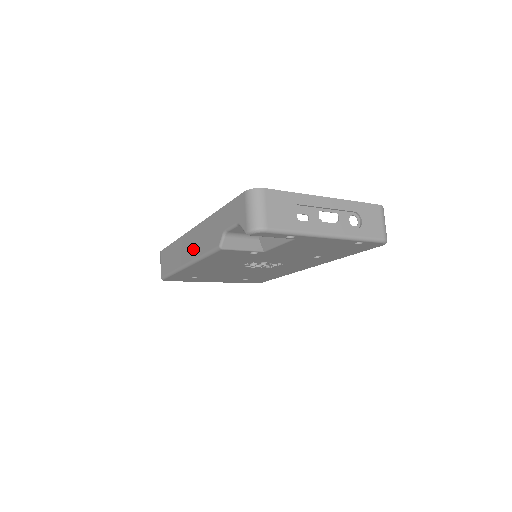
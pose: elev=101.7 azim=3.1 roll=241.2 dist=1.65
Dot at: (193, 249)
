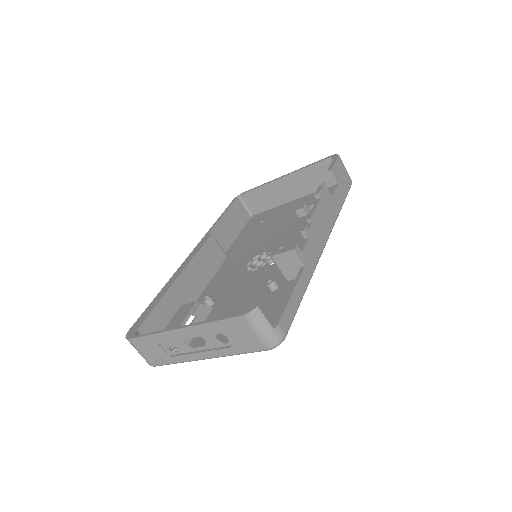
Dot at: occluded
